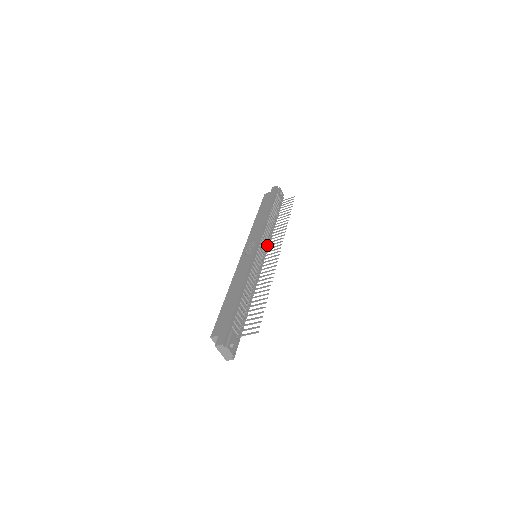
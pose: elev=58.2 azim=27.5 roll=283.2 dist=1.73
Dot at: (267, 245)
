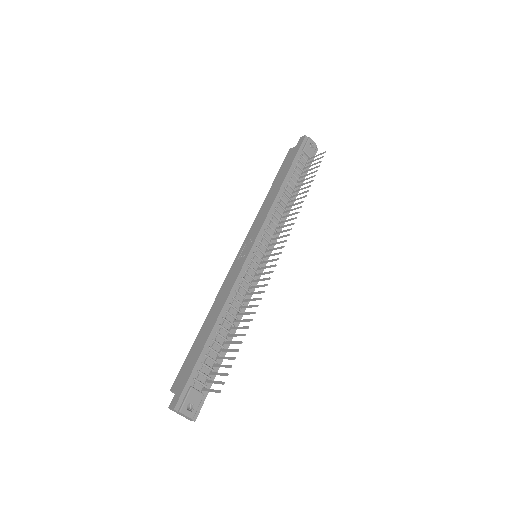
Dot at: (273, 238)
